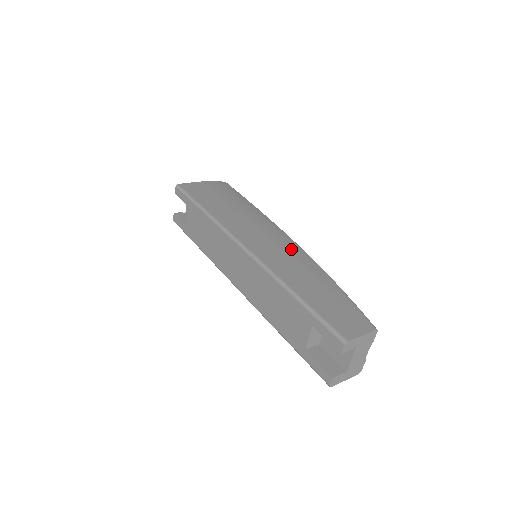
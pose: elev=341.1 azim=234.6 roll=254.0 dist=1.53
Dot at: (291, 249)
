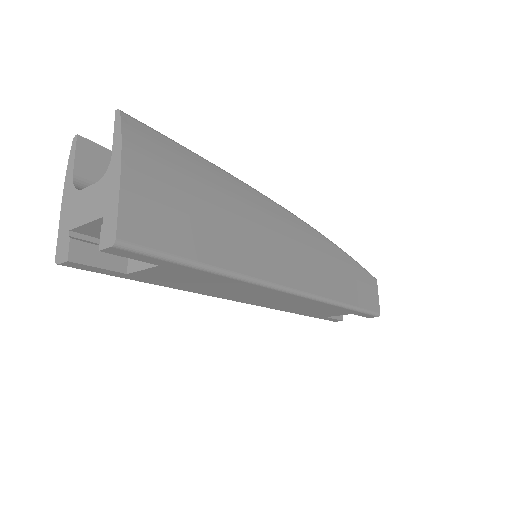
Dot at: (309, 240)
